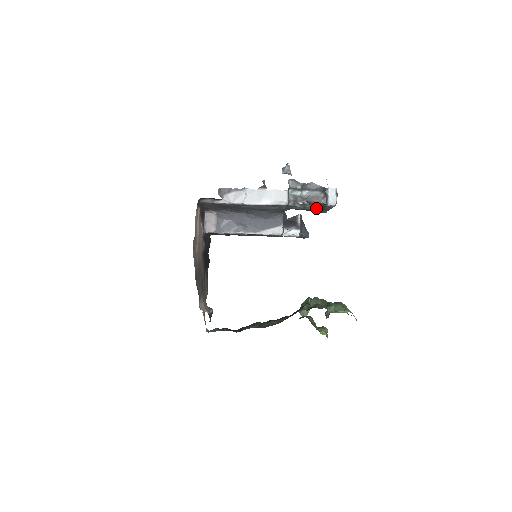
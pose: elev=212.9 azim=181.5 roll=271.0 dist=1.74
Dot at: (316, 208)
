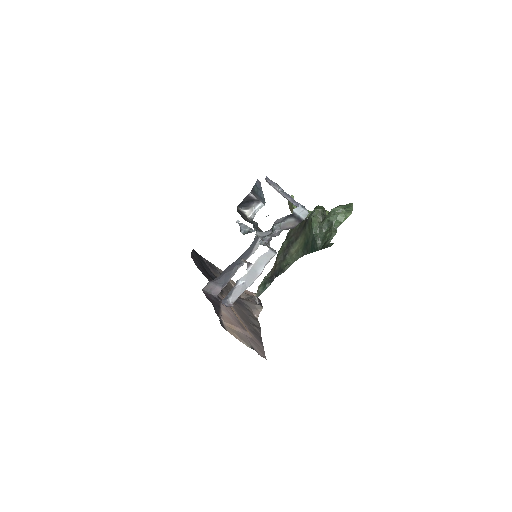
Dot at: occluded
